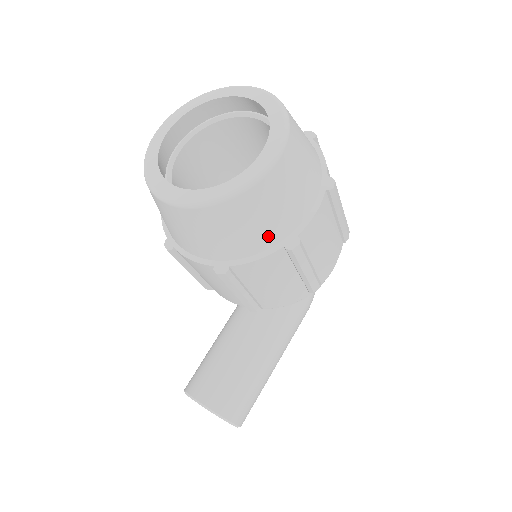
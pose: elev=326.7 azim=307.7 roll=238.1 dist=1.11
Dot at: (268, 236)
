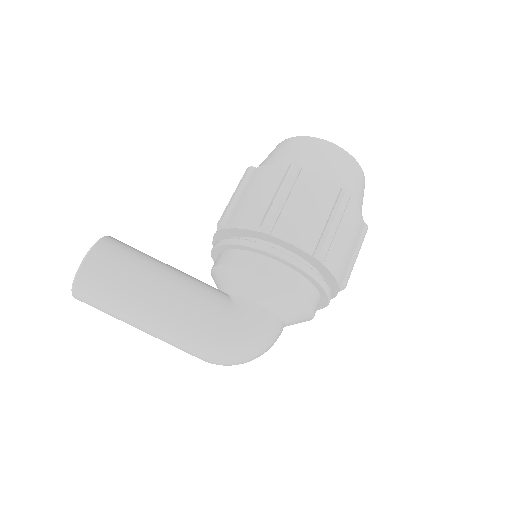
Dot at: (291, 161)
